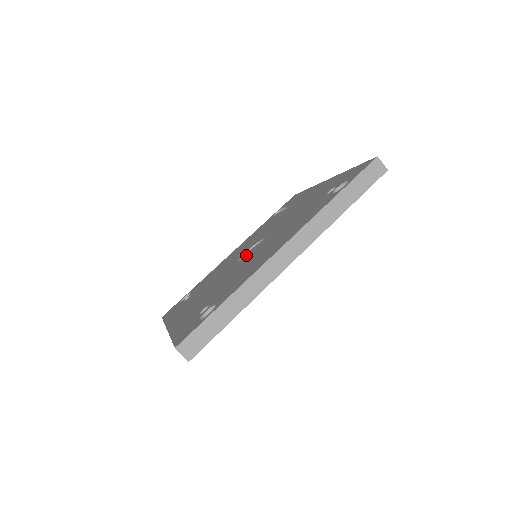
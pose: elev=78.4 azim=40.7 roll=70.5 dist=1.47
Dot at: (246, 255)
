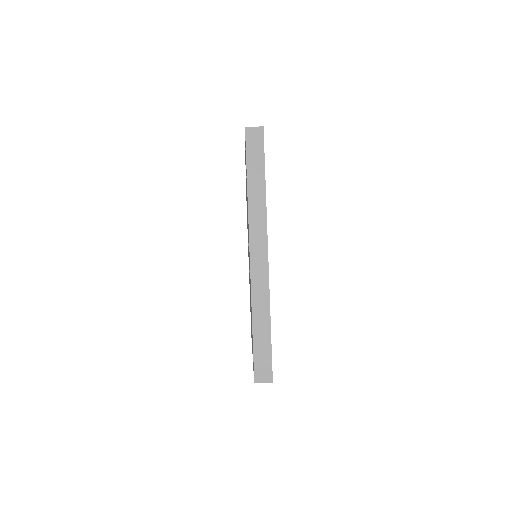
Dot at: occluded
